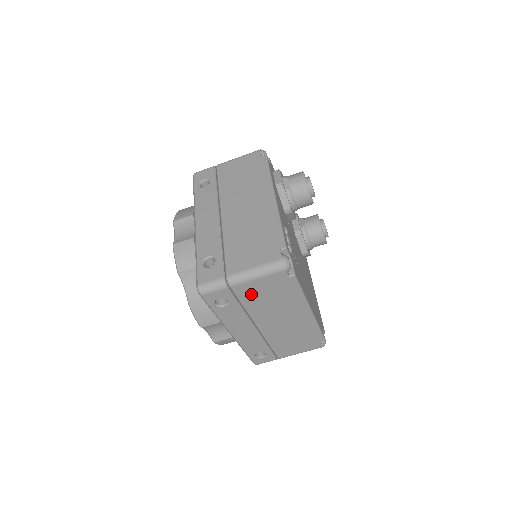
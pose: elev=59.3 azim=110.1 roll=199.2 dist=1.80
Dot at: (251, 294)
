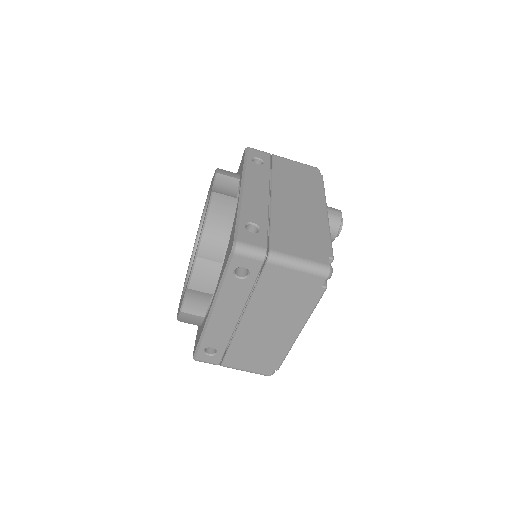
Dot at: (275, 282)
